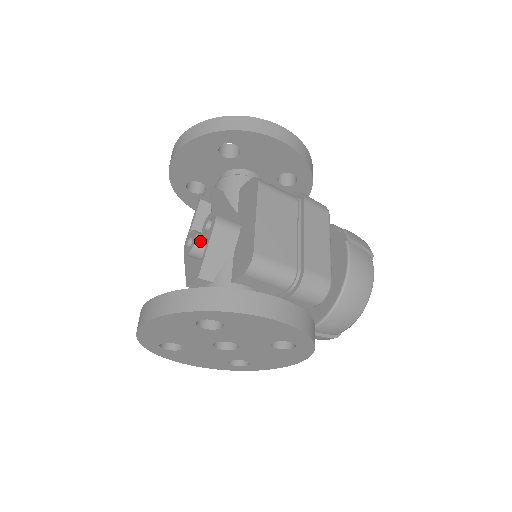
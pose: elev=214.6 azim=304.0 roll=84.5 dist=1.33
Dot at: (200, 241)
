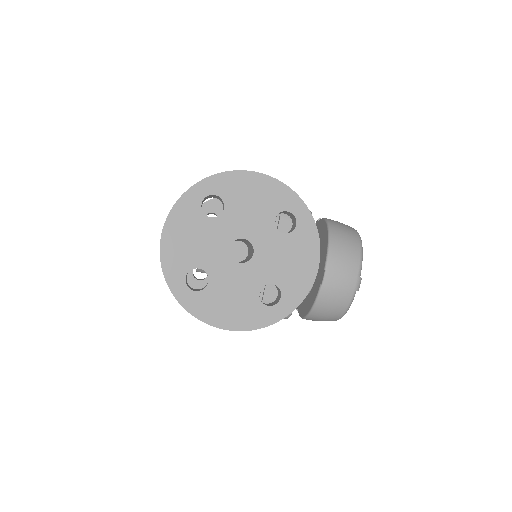
Dot at: occluded
